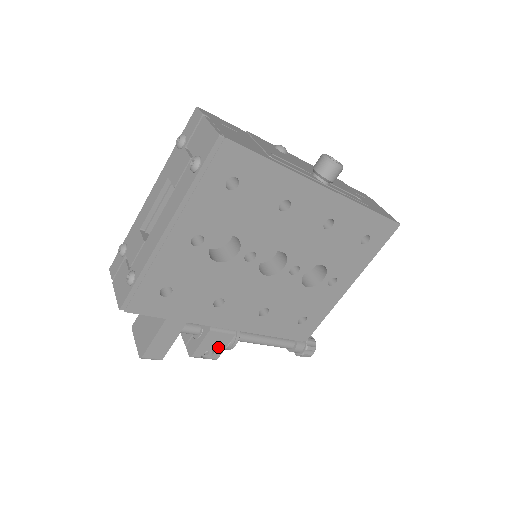
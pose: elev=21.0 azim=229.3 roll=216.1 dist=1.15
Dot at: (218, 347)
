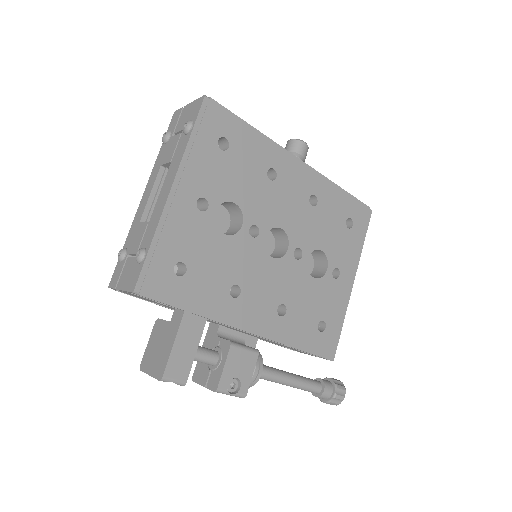
Dot at: (244, 374)
